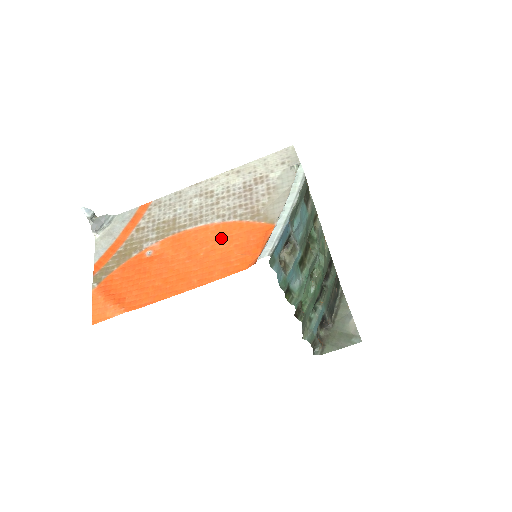
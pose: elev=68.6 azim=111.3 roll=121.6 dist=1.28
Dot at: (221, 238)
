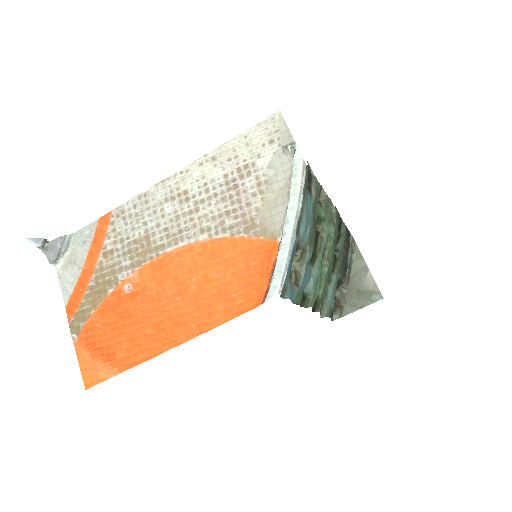
Dot at: (212, 263)
